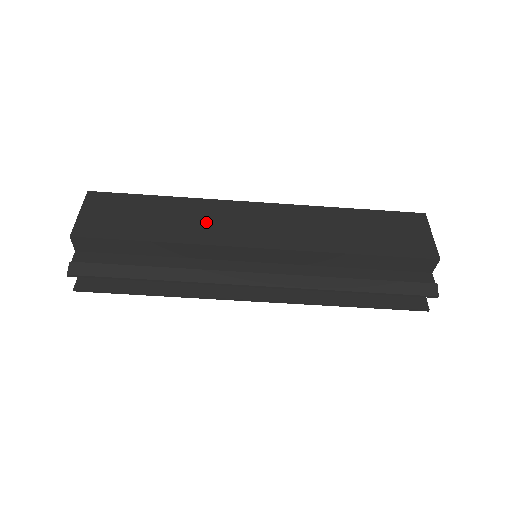
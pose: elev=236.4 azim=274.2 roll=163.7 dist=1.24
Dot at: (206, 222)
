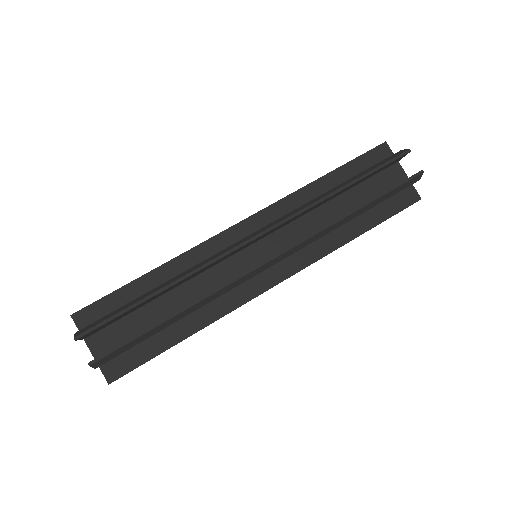
Dot at: occluded
